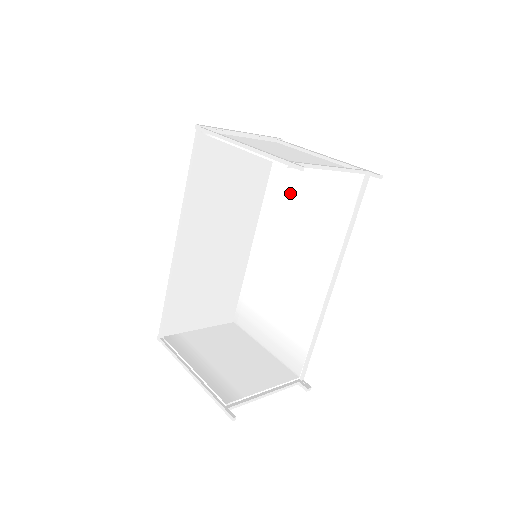
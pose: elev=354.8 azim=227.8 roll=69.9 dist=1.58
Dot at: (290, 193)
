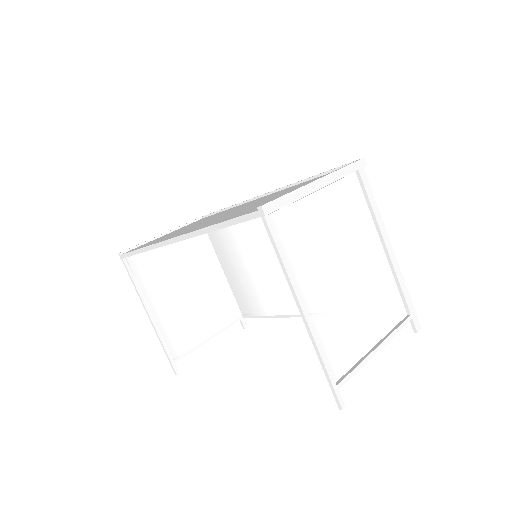
Dot at: occluded
